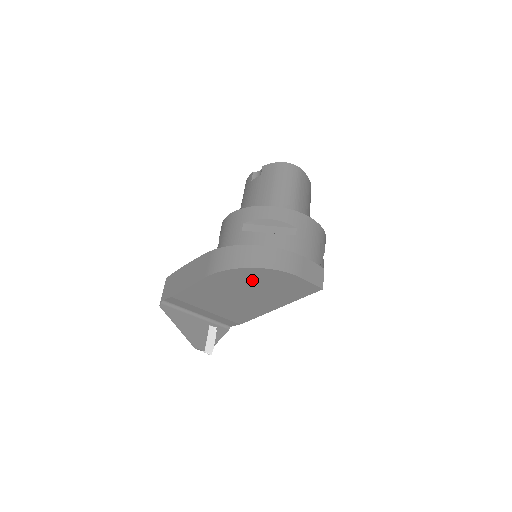
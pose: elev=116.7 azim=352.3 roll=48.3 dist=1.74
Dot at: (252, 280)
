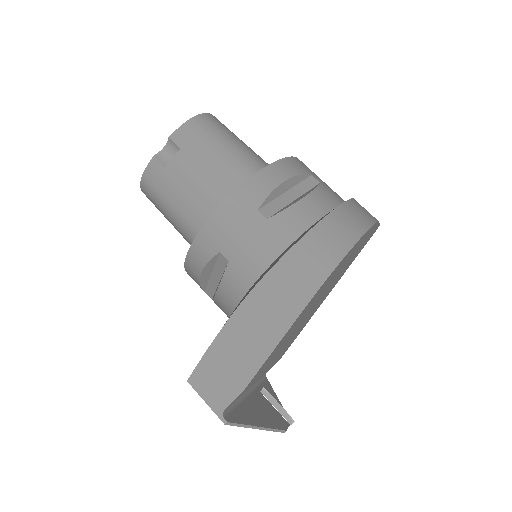
Dot at: (341, 267)
